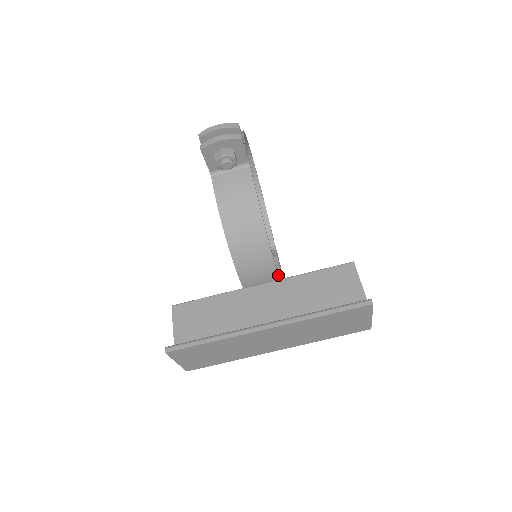
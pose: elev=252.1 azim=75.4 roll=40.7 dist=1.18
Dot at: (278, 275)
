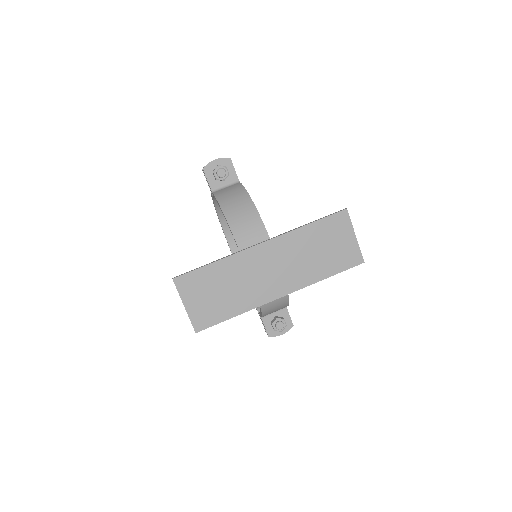
Dot at: occluded
